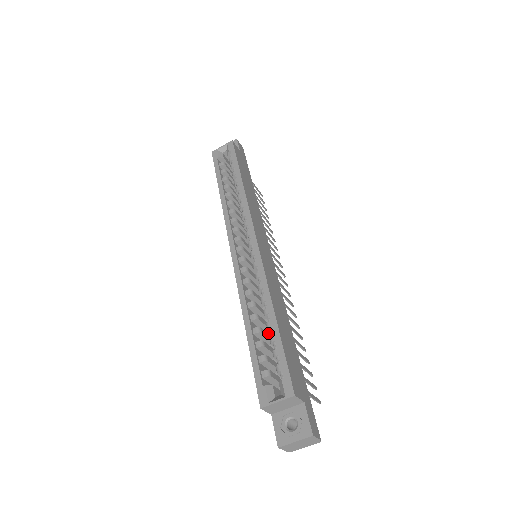
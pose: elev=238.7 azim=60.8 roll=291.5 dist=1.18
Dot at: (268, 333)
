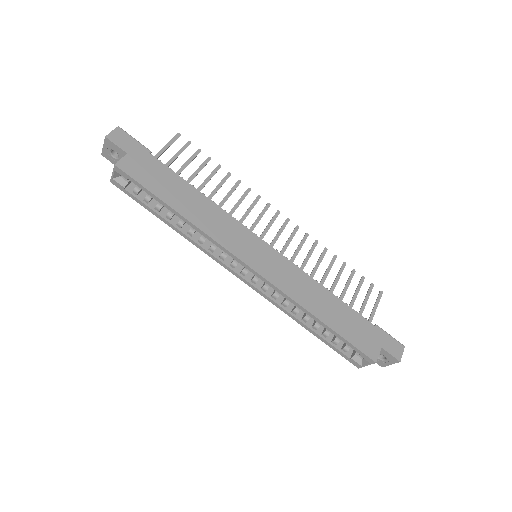
Dot at: occluded
